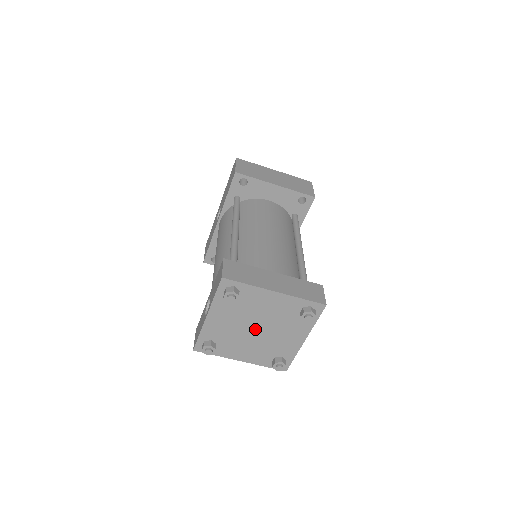
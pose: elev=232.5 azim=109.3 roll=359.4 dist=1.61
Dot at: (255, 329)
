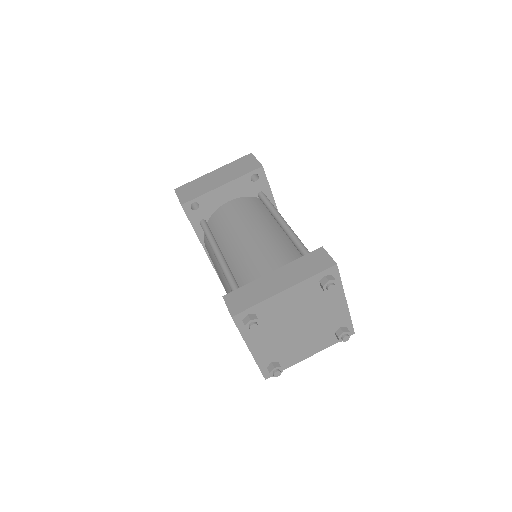
Dot at: (297, 327)
